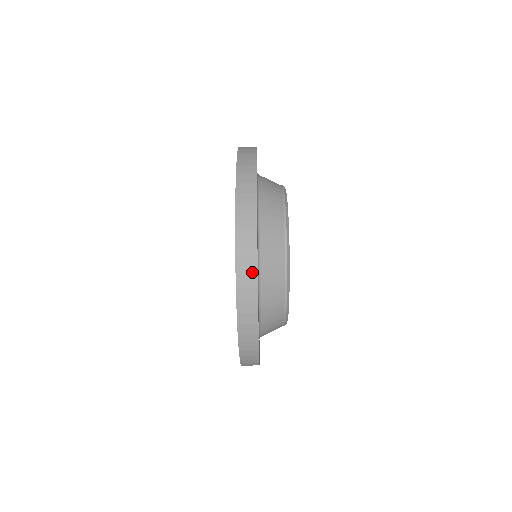
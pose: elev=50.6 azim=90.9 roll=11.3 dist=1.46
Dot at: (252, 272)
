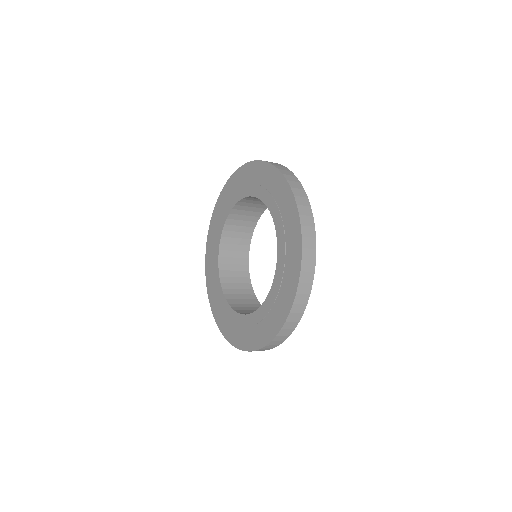
Dot at: (287, 335)
